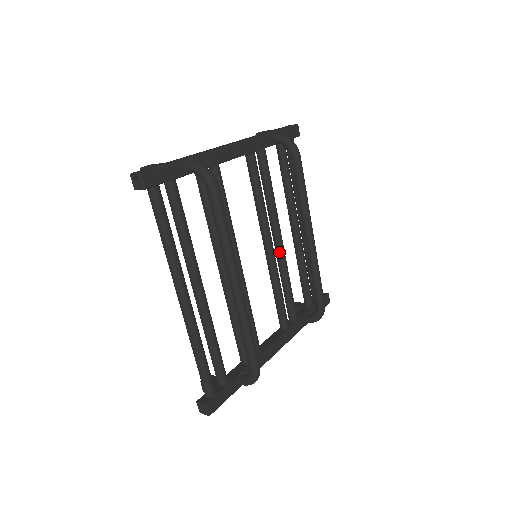
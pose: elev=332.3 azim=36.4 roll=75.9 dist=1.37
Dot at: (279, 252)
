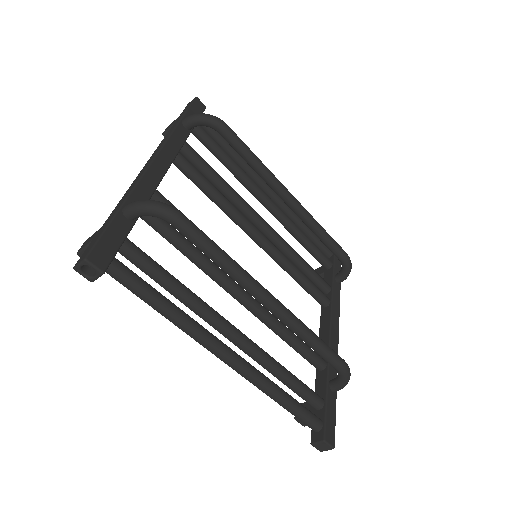
Dot at: (271, 236)
